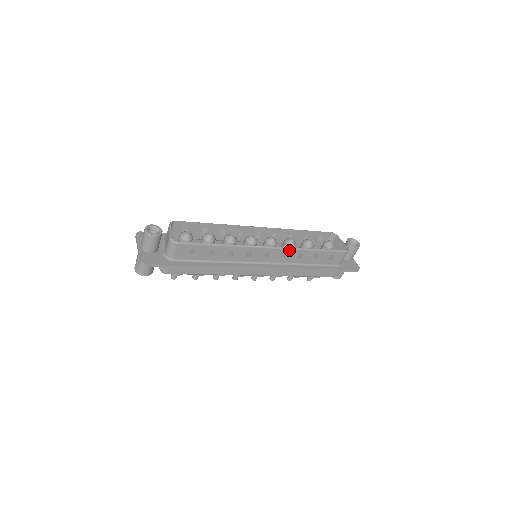
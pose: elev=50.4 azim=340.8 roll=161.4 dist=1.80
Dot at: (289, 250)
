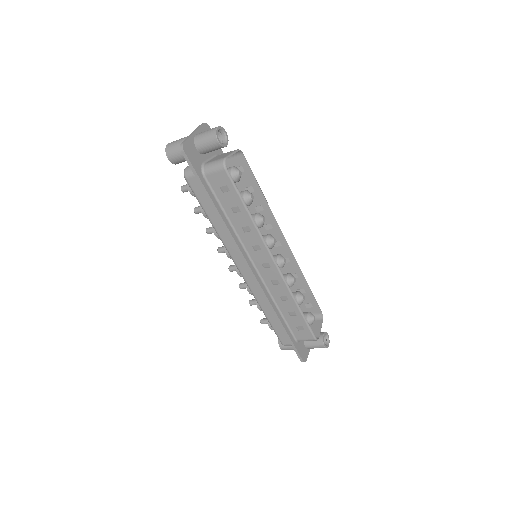
Dot at: (284, 284)
